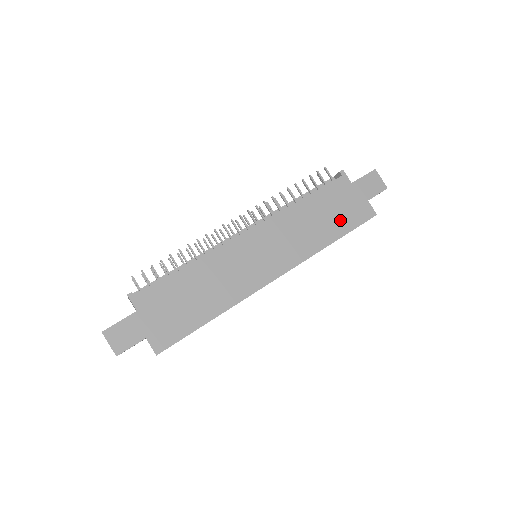
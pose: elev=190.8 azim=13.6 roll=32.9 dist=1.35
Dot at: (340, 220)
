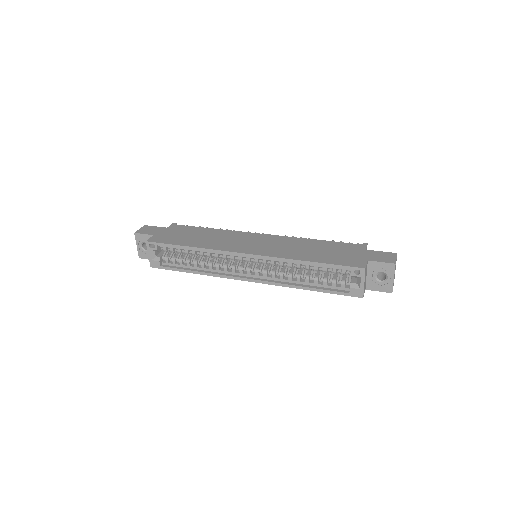
Dot at: (330, 257)
